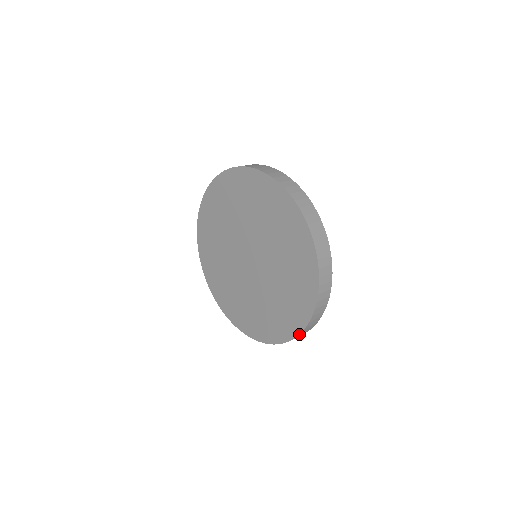
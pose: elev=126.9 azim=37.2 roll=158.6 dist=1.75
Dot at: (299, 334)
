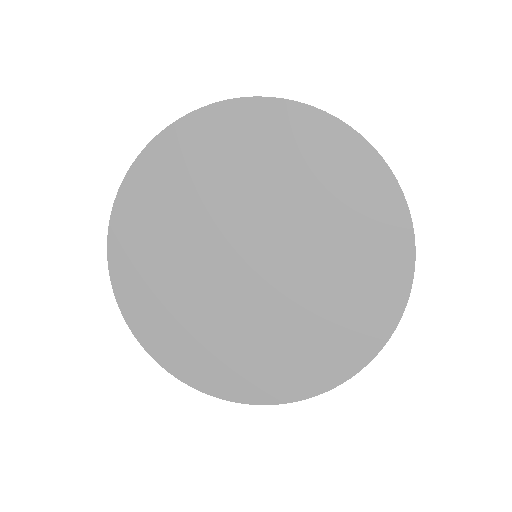
Dot at: (403, 312)
